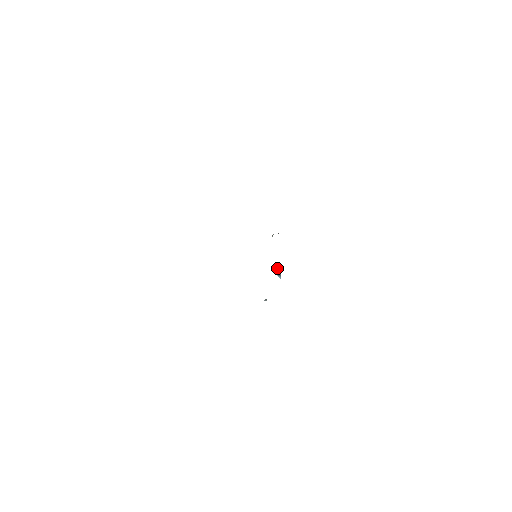
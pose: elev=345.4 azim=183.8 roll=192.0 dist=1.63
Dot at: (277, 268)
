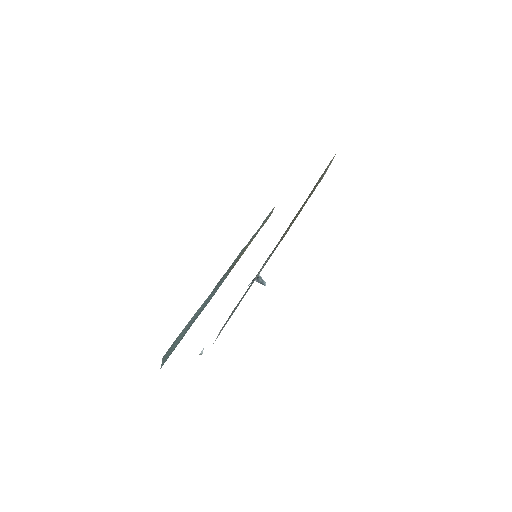
Dot at: occluded
